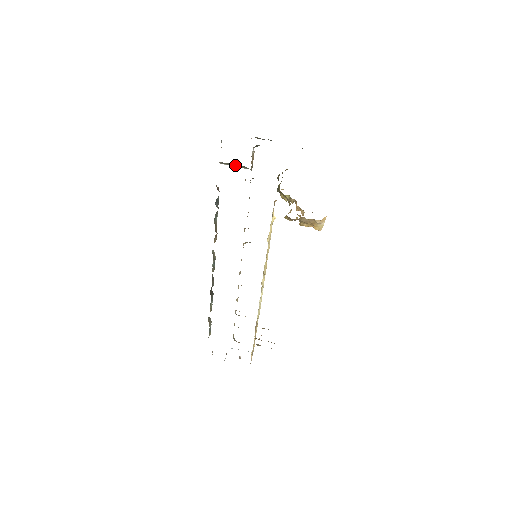
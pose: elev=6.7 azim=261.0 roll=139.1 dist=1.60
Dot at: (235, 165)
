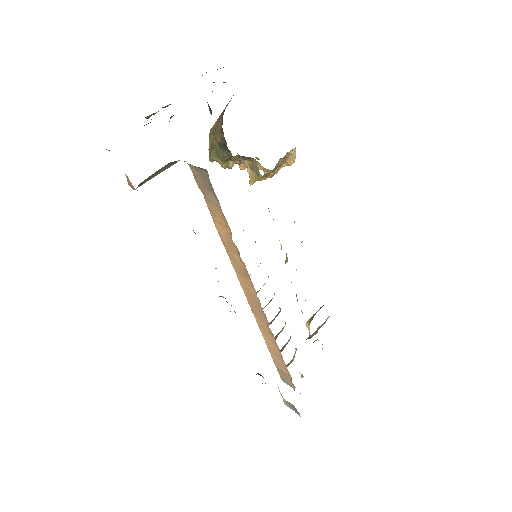
Dot at: (158, 172)
